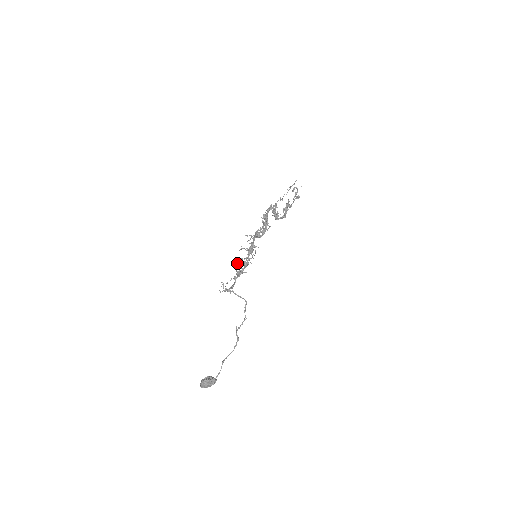
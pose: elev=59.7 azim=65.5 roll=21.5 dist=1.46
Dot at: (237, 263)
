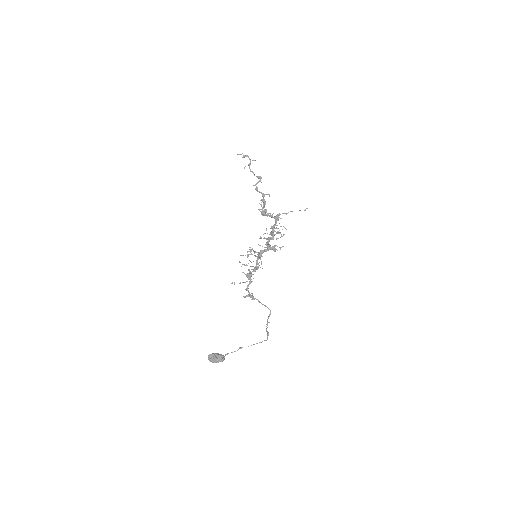
Dot at: occluded
